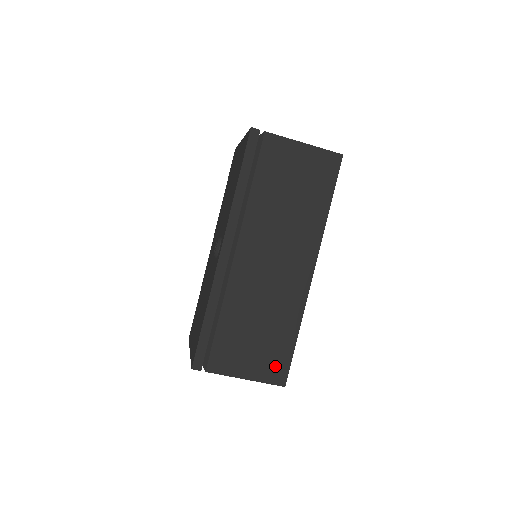
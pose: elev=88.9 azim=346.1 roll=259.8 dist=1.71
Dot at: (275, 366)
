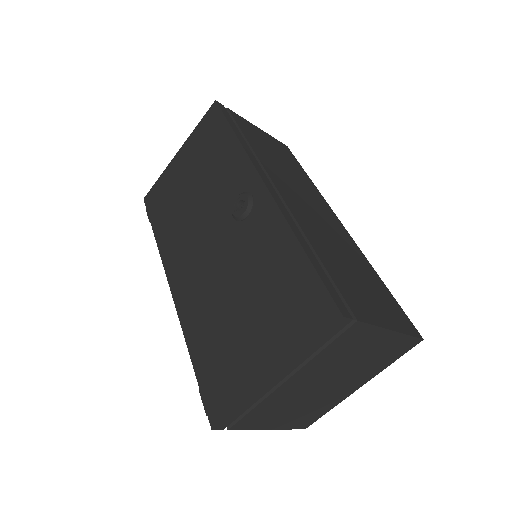
Dot at: (397, 314)
